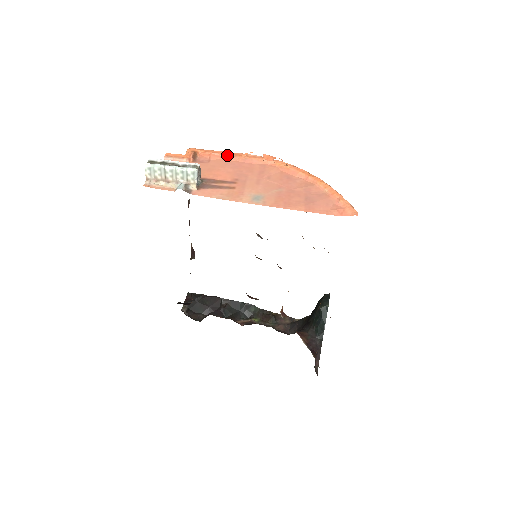
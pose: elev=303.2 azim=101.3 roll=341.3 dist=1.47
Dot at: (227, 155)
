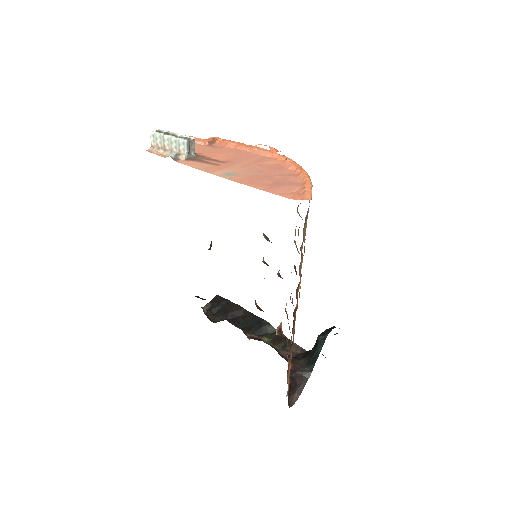
Dot at: (241, 145)
